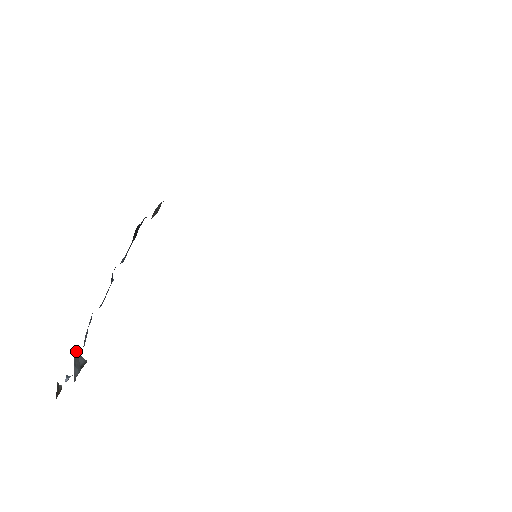
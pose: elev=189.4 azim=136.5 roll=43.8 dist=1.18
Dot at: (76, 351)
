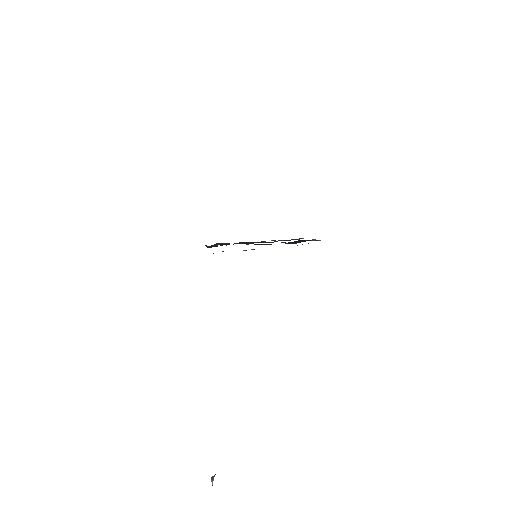
Dot at: occluded
